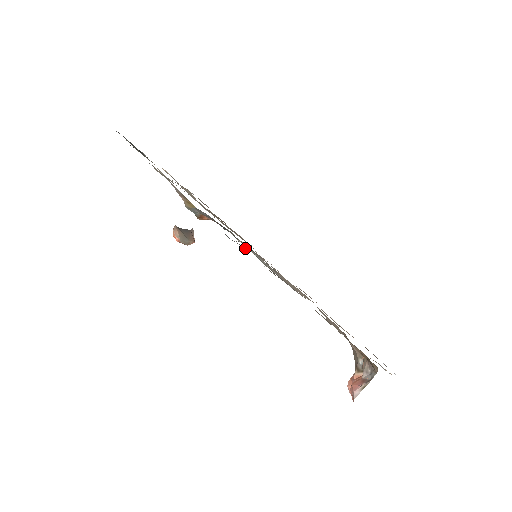
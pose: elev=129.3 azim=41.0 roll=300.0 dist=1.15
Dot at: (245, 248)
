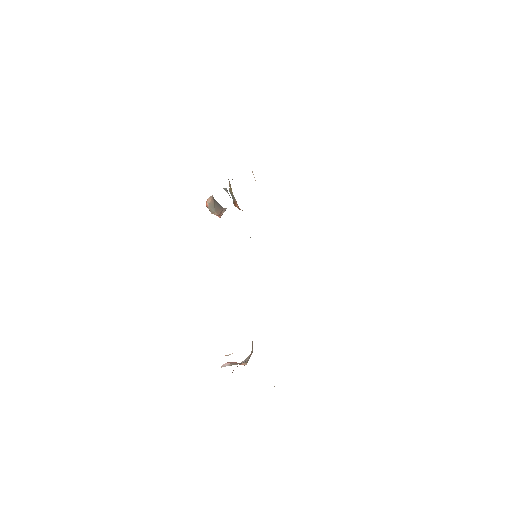
Dot at: occluded
